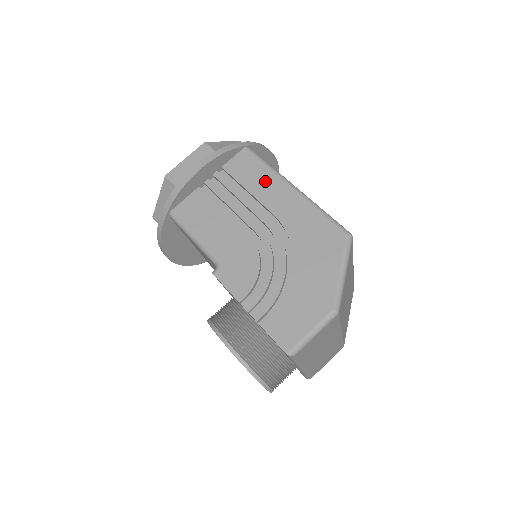
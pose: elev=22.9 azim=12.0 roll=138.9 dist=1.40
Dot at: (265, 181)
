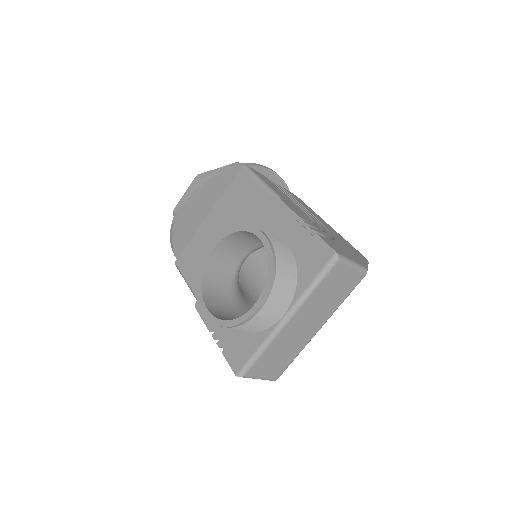
Dot at: (311, 210)
